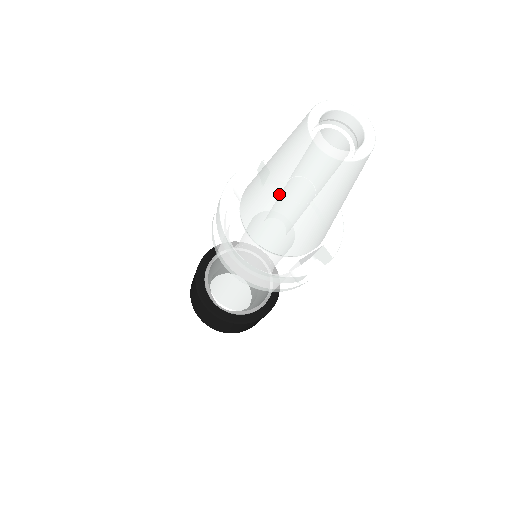
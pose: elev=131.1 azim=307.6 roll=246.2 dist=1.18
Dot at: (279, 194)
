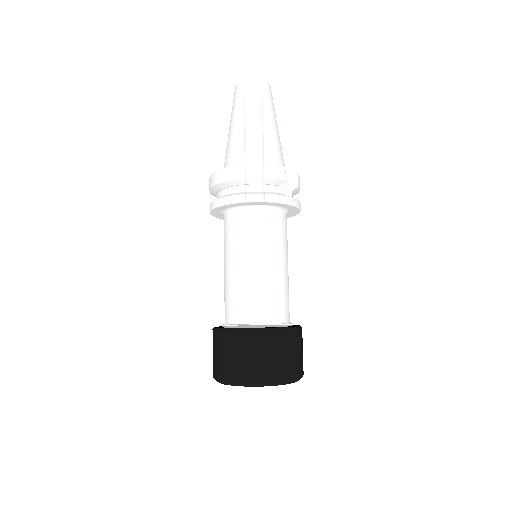
Dot at: (239, 121)
